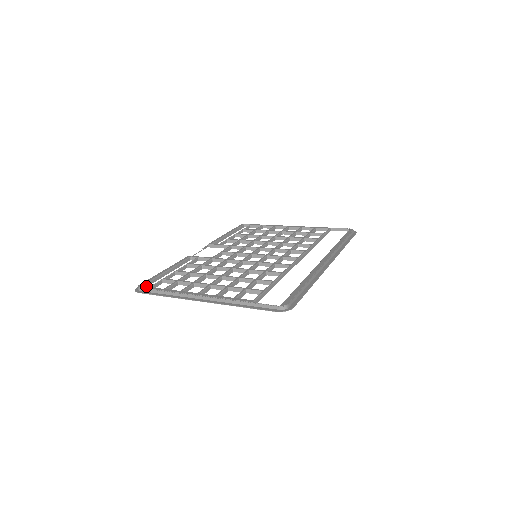
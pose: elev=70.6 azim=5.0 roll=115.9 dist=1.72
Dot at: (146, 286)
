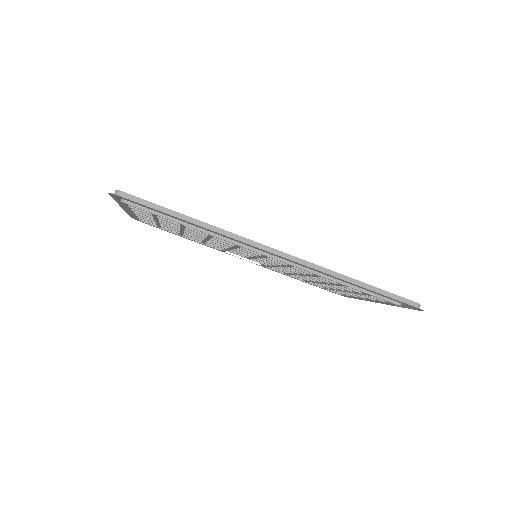
Dot at: occluded
